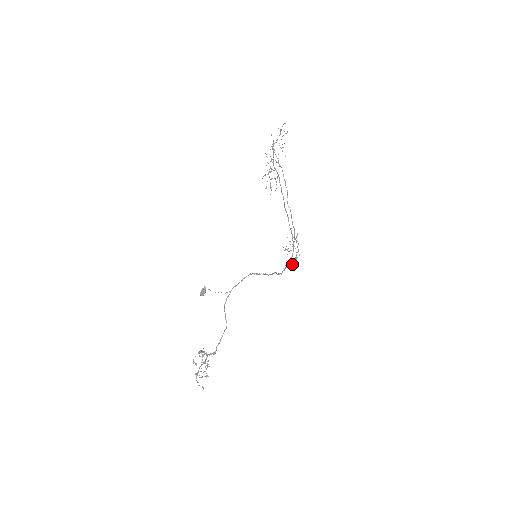
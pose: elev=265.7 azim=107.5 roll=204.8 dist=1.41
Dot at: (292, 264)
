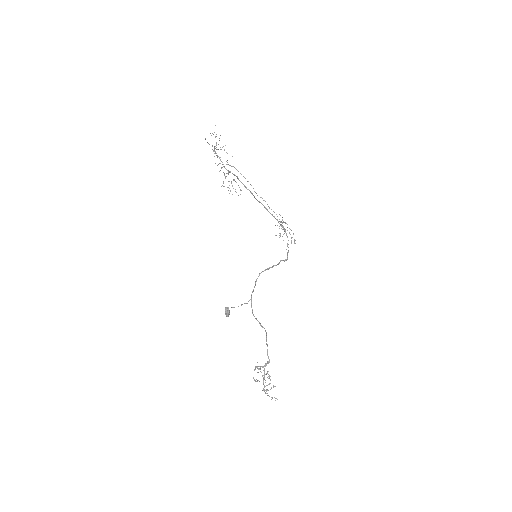
Dot at: occluded
